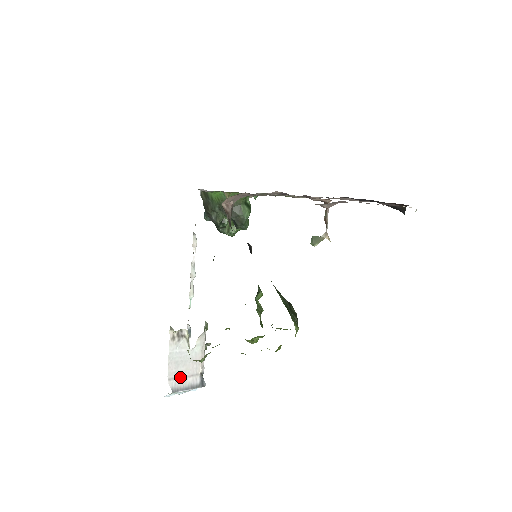
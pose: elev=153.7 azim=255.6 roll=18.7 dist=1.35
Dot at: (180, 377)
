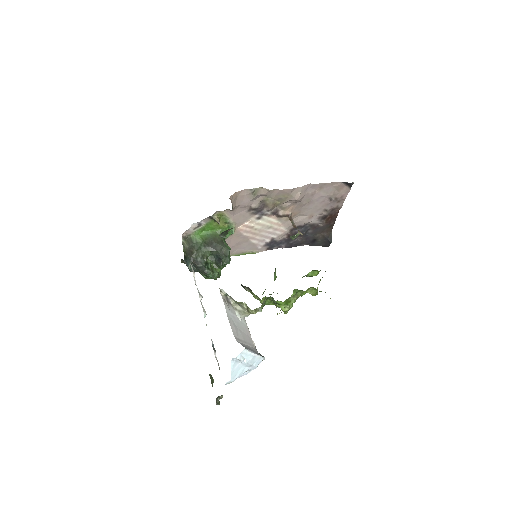
Dot at: (242, 341)
